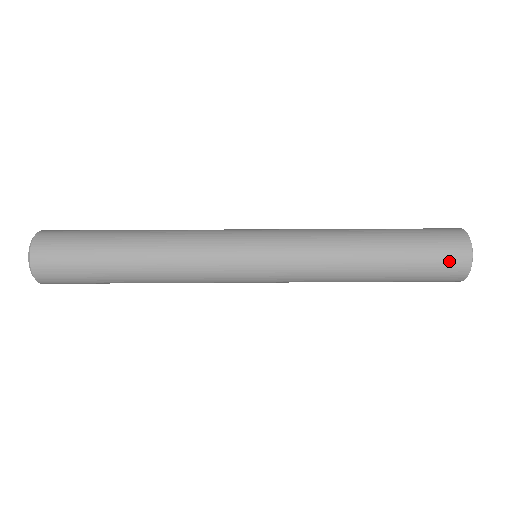
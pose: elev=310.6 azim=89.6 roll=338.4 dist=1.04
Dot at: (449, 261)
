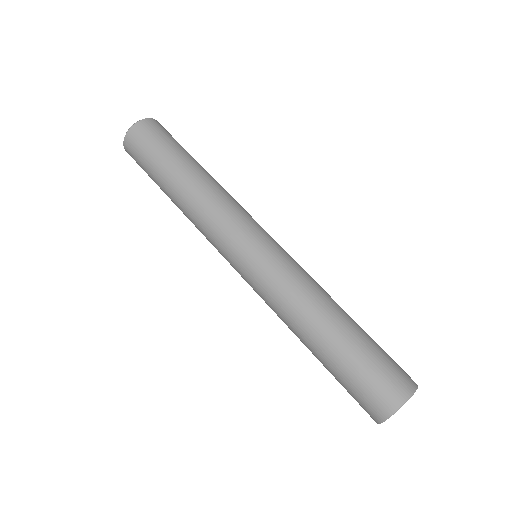
Dot at: (383, 388)
